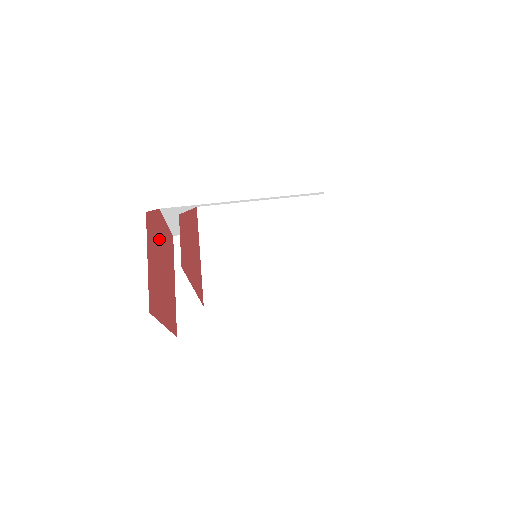
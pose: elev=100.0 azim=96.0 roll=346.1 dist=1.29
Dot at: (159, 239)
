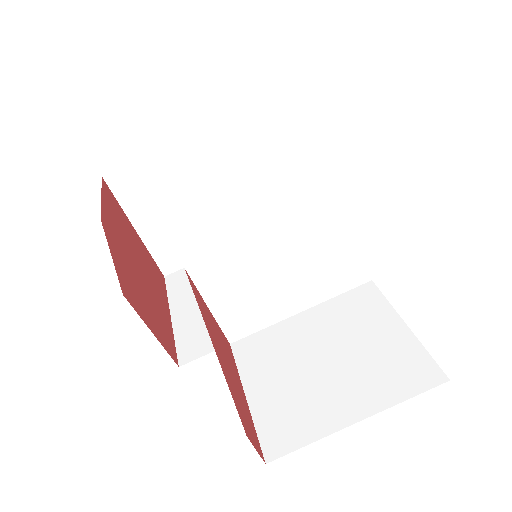
Dot at: (124, 256)
